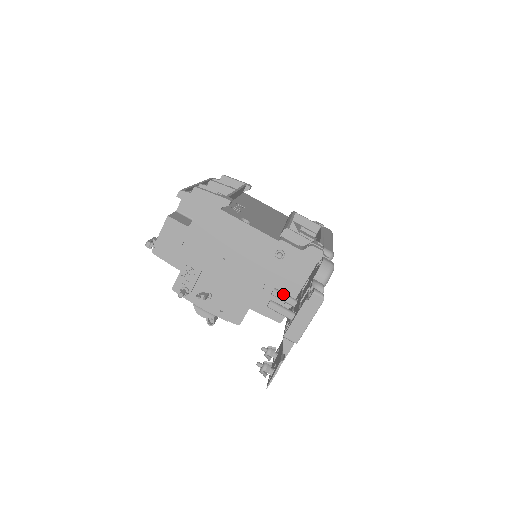
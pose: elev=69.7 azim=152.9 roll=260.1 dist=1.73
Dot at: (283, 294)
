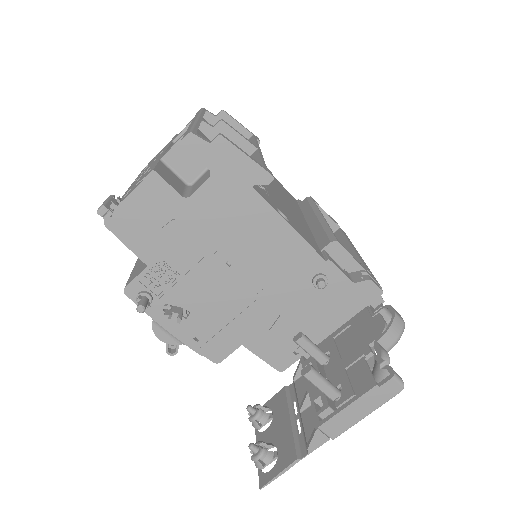
Dot at: (313, 345)
